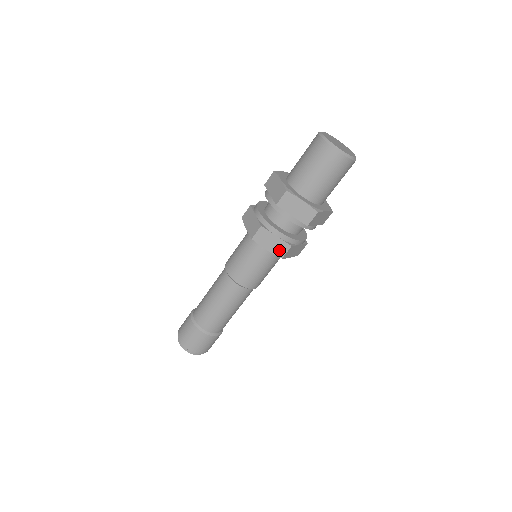
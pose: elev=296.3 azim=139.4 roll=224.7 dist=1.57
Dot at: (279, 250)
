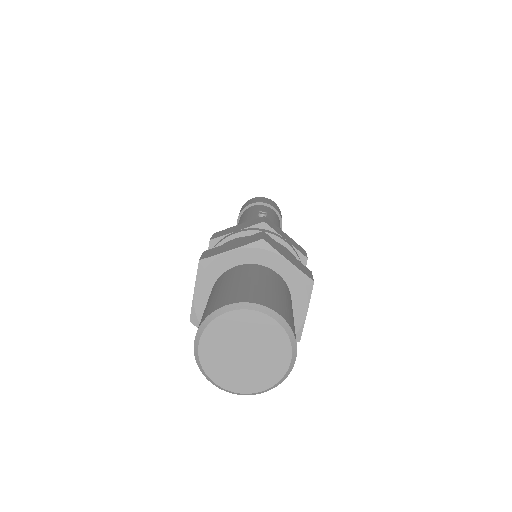
Dot at: occluded
